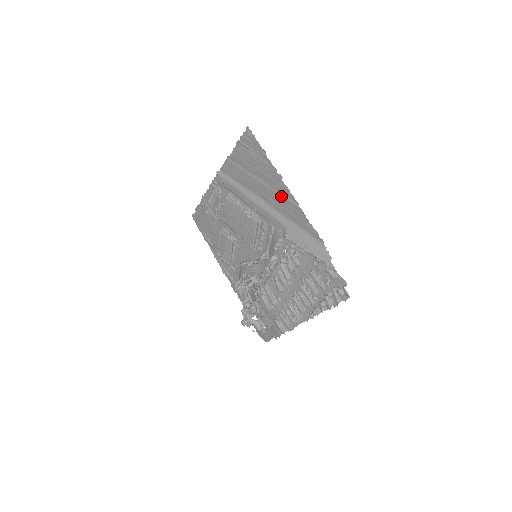
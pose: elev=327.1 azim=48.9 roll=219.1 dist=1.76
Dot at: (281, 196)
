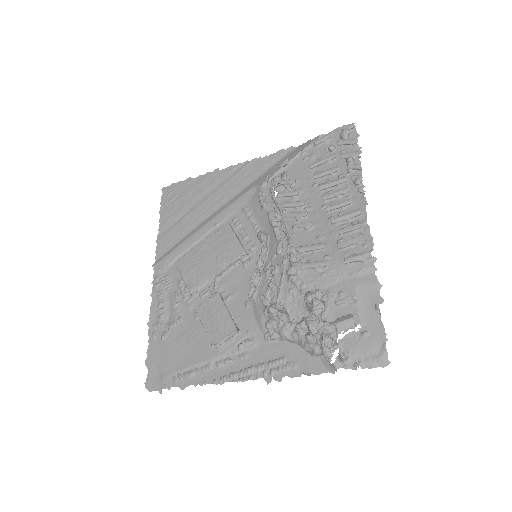
Dot at: (229, 180)
